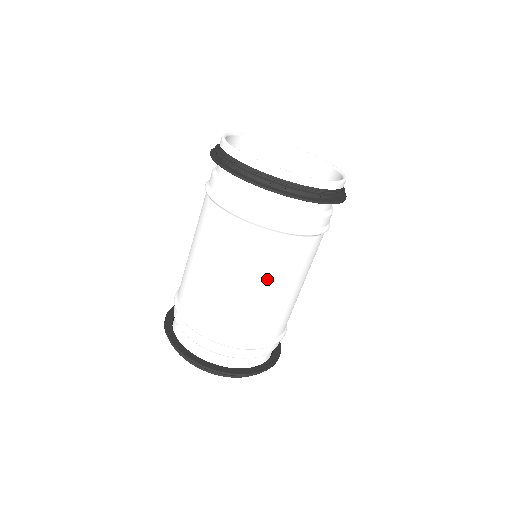
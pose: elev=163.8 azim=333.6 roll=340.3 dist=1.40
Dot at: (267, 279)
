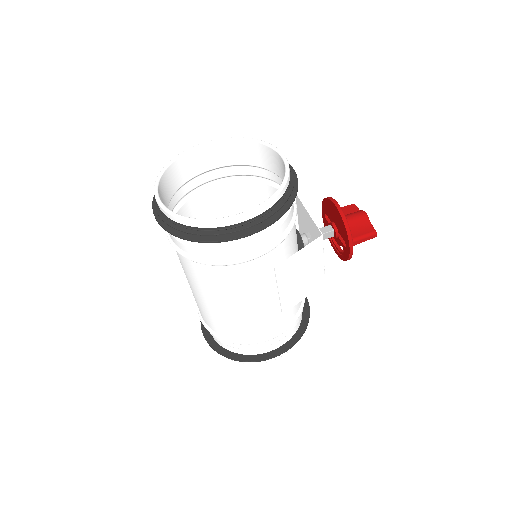
Dot at: (206, 293)
